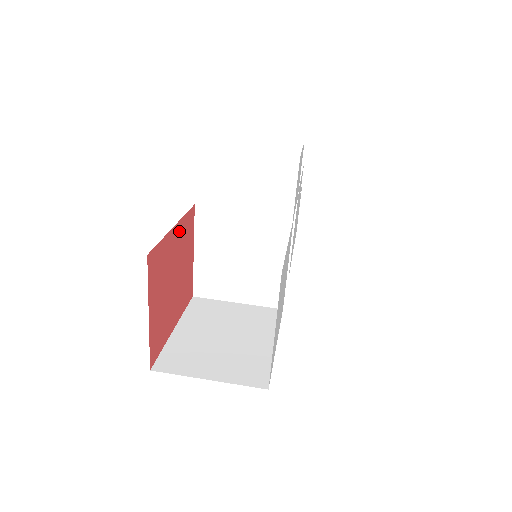
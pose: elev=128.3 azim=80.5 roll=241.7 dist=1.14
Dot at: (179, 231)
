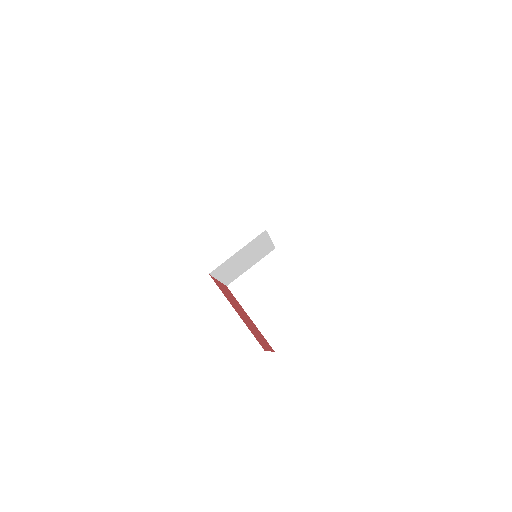
Dot at: (231, 304)
